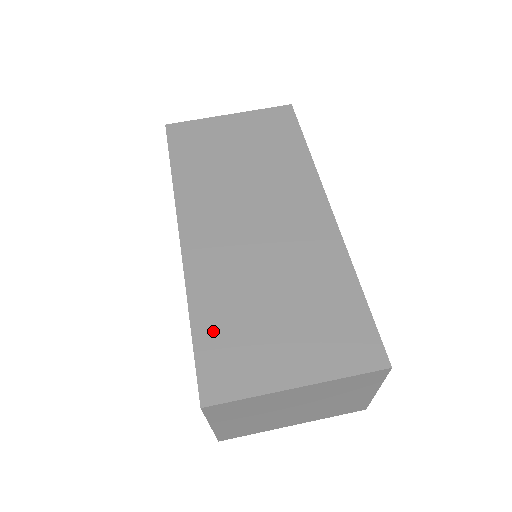
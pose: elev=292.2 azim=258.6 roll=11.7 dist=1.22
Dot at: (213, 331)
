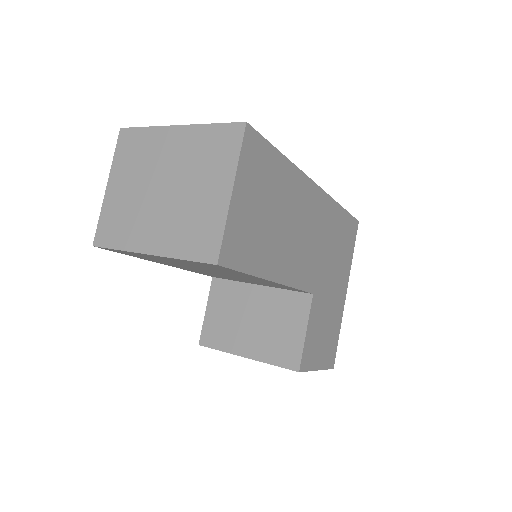
Dot at: occluded
